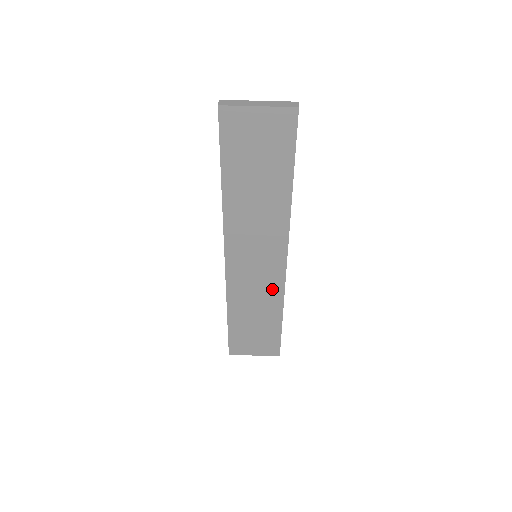
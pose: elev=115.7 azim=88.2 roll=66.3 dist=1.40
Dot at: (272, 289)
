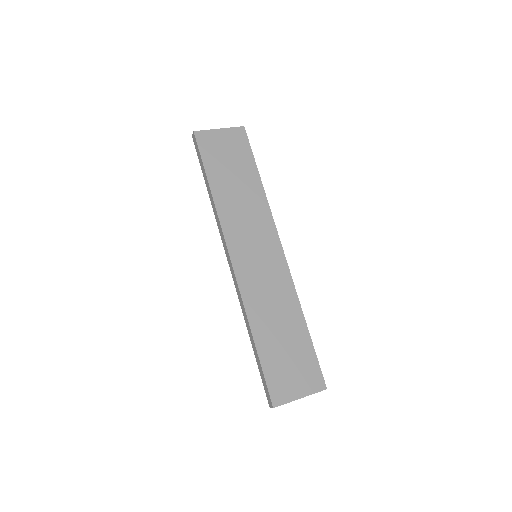
Dot at: (283, 287)
